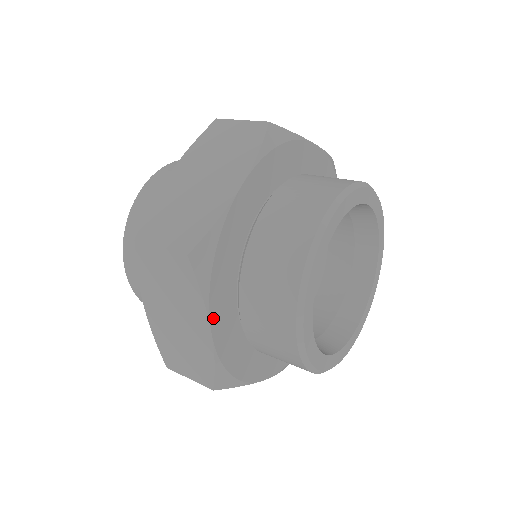
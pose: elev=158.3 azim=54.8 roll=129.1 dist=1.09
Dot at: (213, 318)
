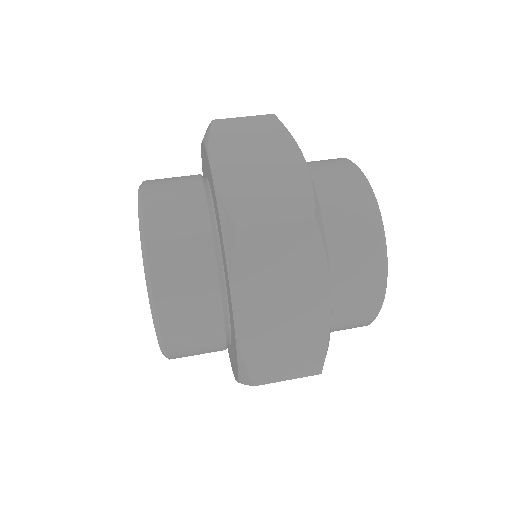
Dot at: (329, 283)
